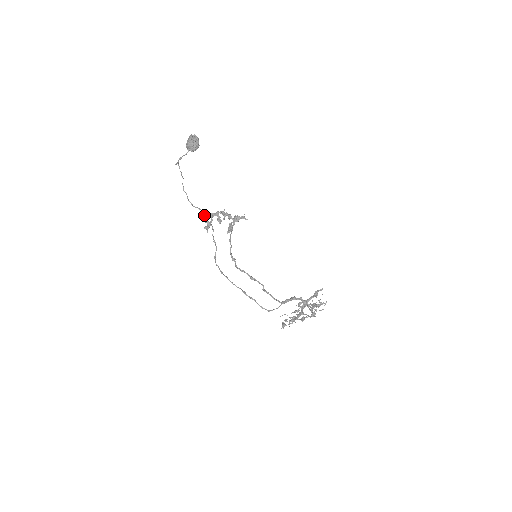
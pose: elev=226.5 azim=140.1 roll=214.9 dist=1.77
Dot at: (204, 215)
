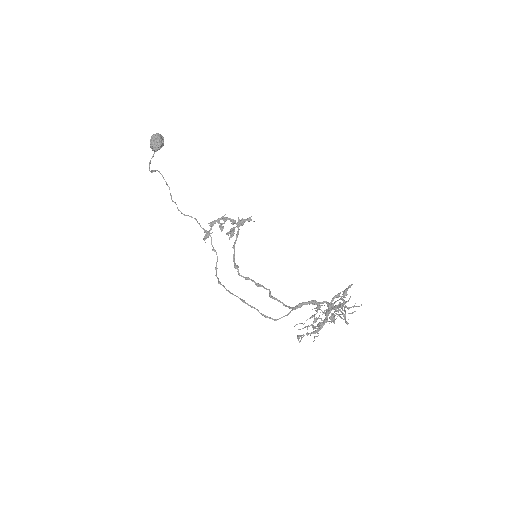
Dot at: (198, 223)
